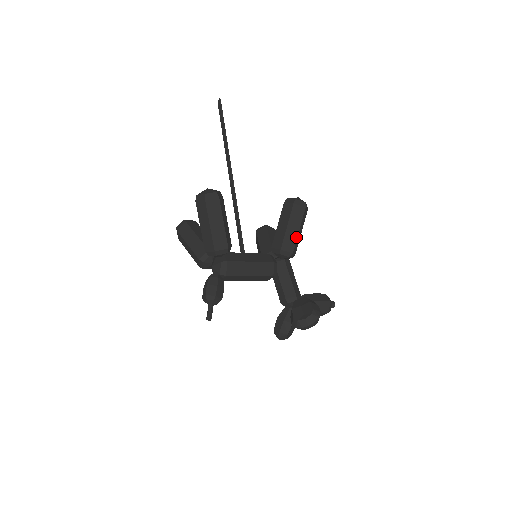
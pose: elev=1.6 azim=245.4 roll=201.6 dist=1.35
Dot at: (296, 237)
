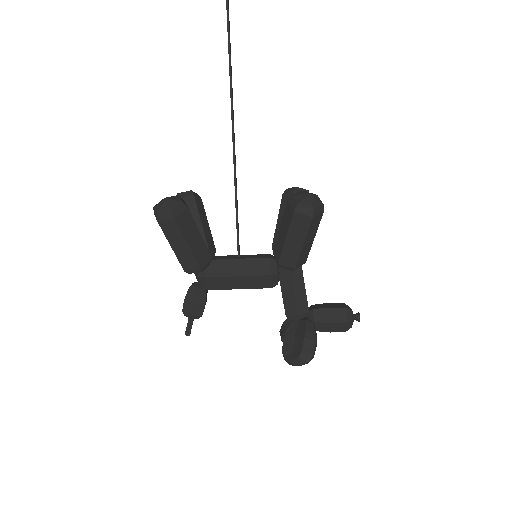
Dot at: (299, 252)
